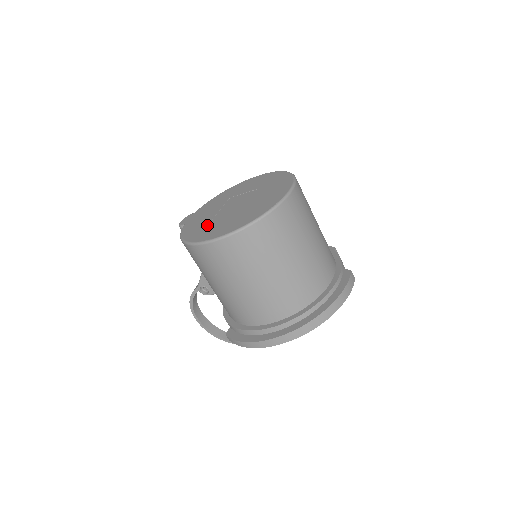
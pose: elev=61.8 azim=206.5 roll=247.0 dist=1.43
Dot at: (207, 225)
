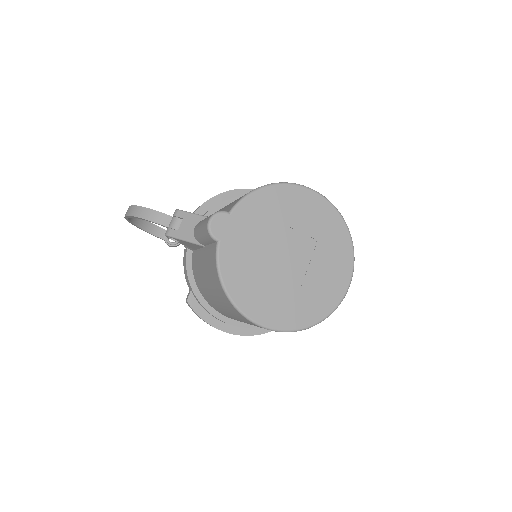
Dot at: (257, 282)
